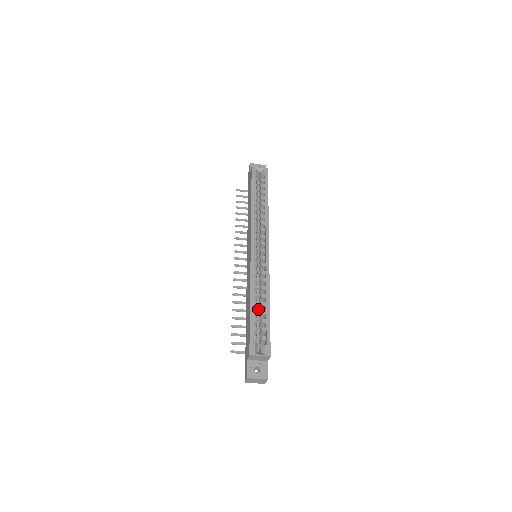
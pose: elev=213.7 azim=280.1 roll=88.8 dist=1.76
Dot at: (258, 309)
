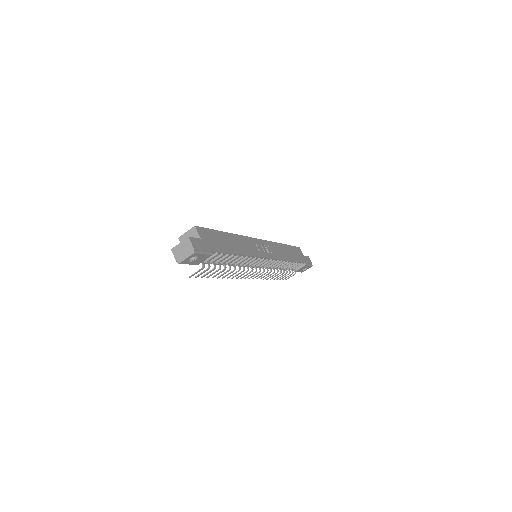
Dot at: occluded
